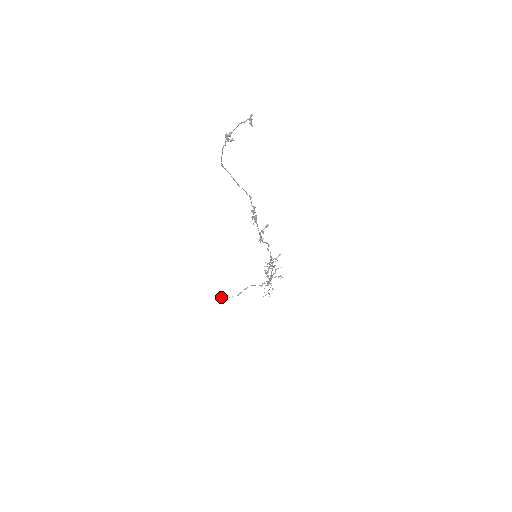
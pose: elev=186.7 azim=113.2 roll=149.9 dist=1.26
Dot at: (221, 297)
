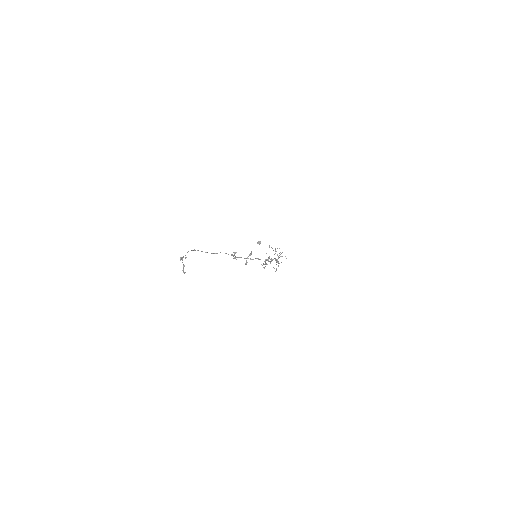
Dot at: occluded
